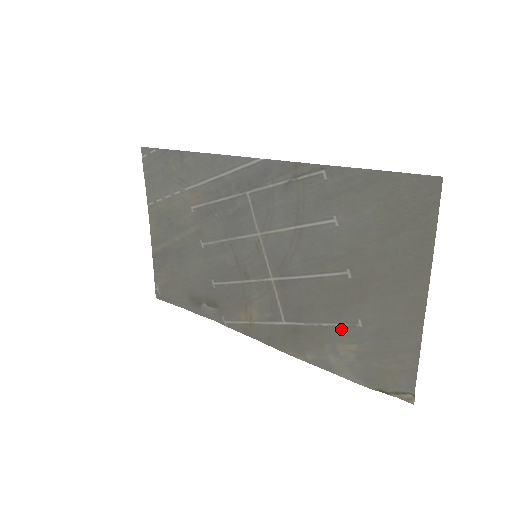
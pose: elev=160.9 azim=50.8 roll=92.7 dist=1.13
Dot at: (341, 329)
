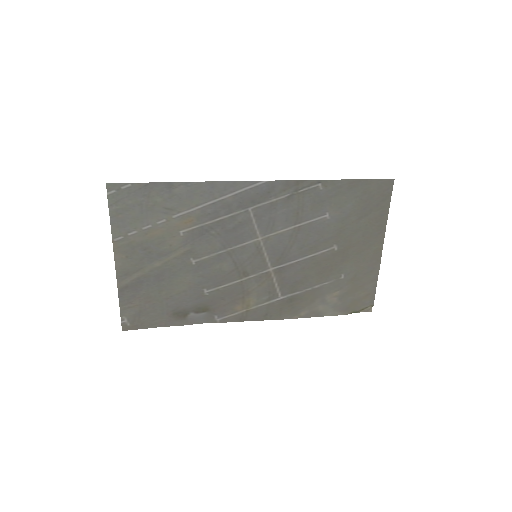
Dot at: (329, 285)
